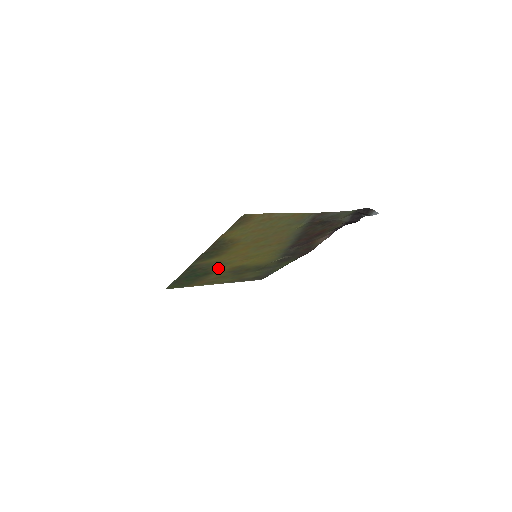
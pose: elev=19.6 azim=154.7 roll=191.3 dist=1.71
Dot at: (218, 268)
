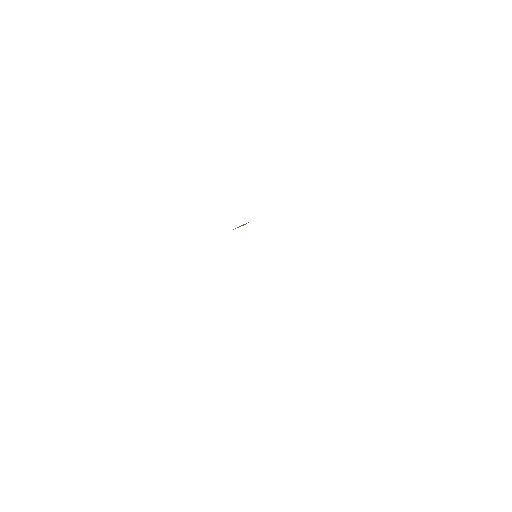
Dot at: occluded
